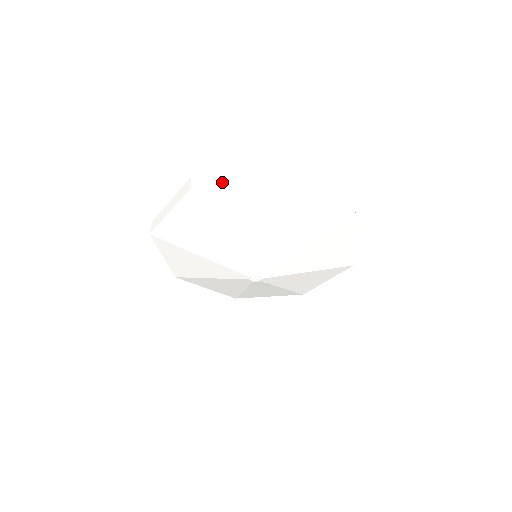
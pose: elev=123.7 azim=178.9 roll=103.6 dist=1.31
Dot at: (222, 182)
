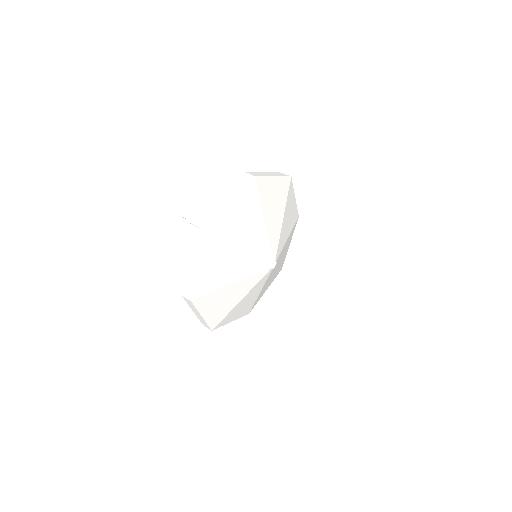
Dot at: (194, 277)
